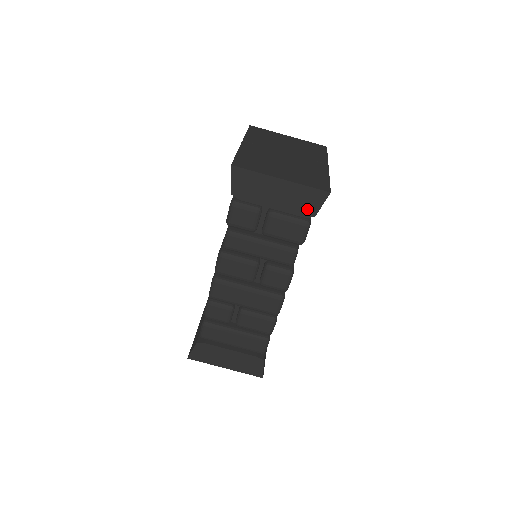
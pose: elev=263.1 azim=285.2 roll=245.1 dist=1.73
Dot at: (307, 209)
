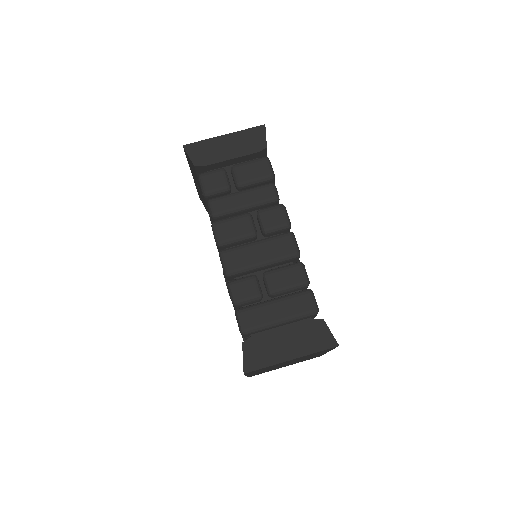
Dot at: (257, 145)
